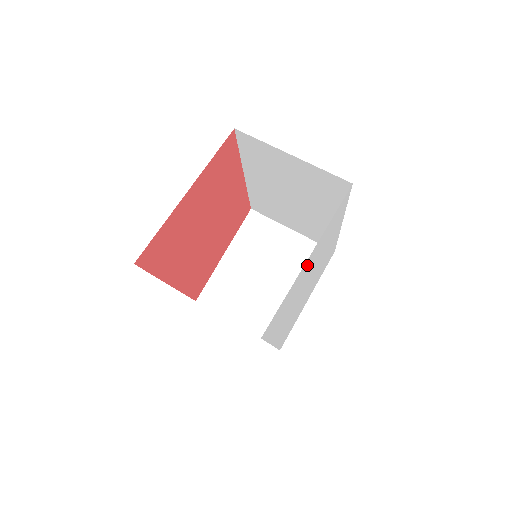
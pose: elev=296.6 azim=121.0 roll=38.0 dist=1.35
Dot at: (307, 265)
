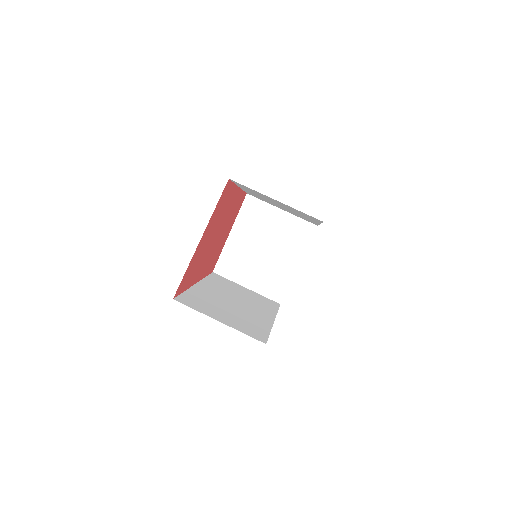
Dot at: occluded
